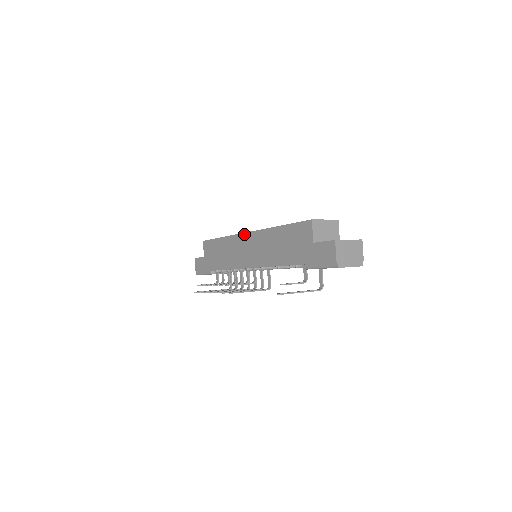
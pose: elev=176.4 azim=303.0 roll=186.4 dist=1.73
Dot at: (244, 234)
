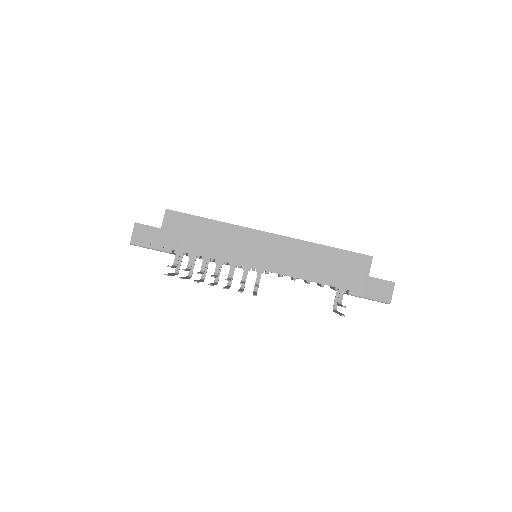
Dot at: (263, 232)
